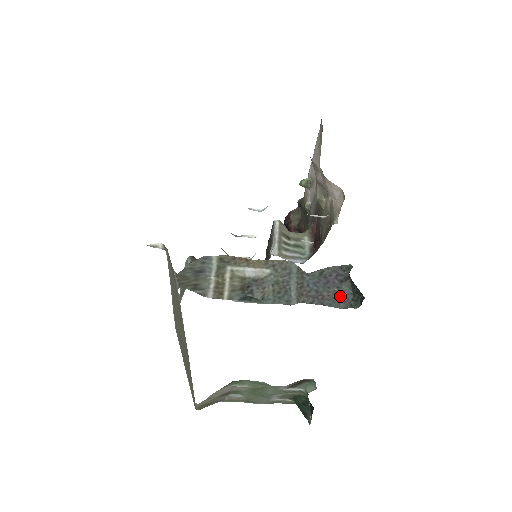
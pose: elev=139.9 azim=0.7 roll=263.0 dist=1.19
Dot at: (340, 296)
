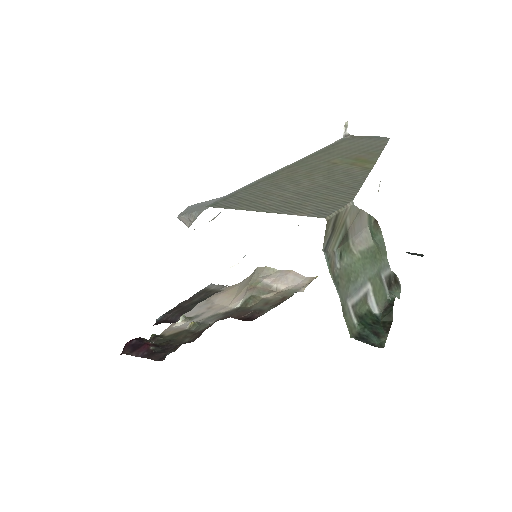
Dot at: occluded
